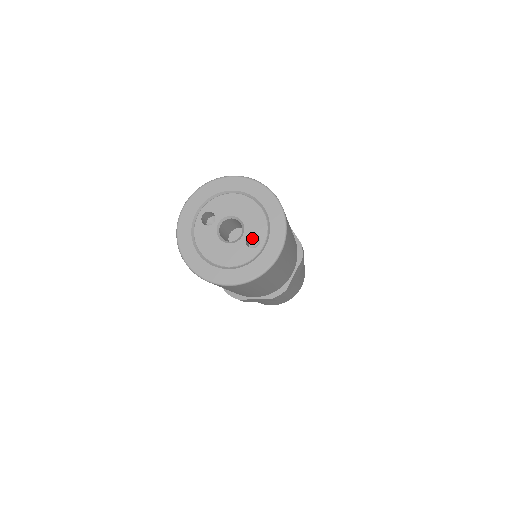
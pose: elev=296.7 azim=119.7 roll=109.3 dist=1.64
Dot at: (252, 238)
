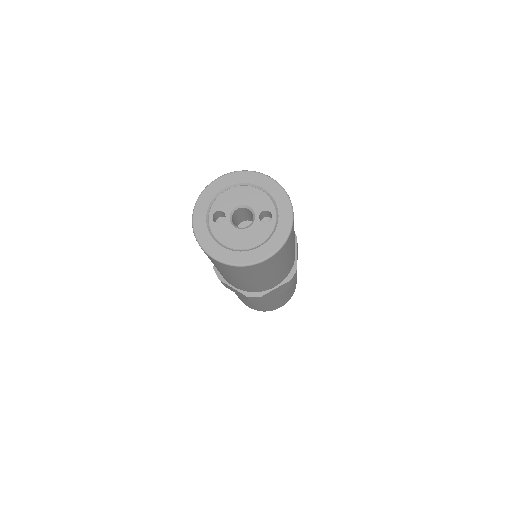
Dot at: (261, 219)
